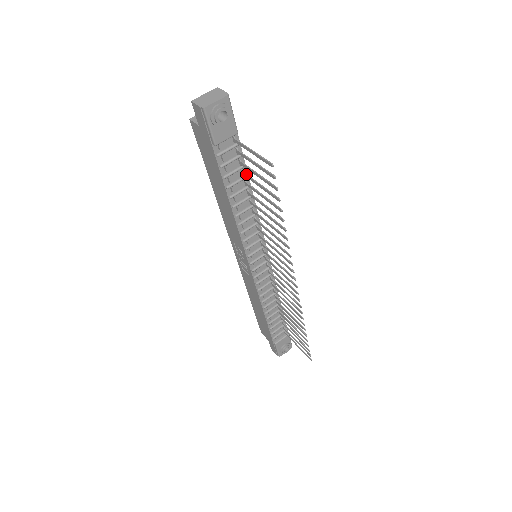
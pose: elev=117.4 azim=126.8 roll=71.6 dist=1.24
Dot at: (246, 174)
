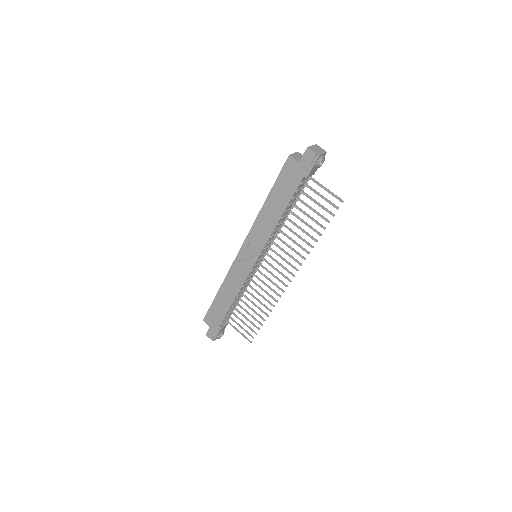
Dot at: (302, 200)
